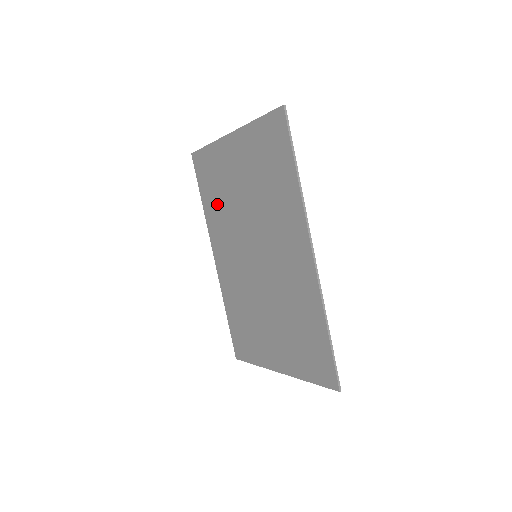
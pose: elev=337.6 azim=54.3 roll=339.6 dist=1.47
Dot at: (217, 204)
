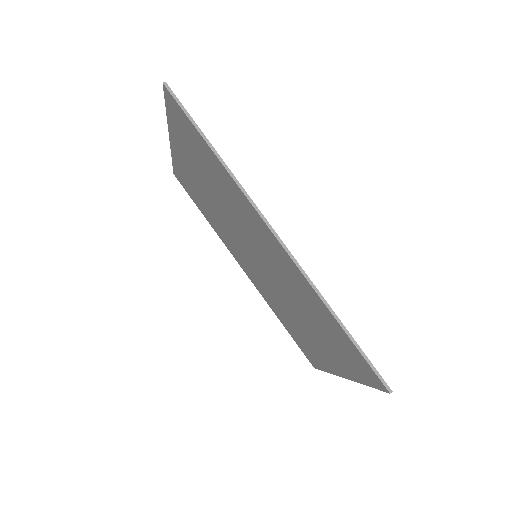
Dot at: (210, 215)
